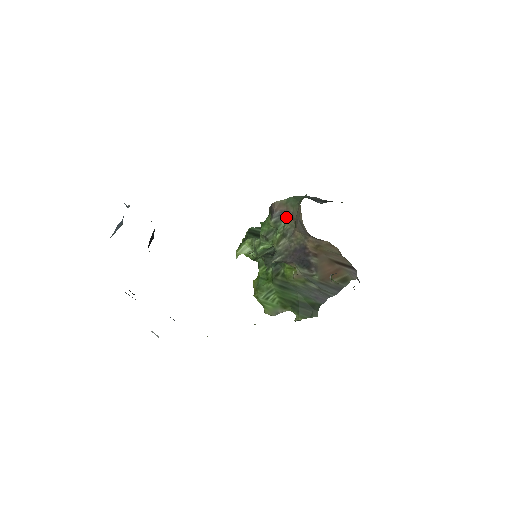
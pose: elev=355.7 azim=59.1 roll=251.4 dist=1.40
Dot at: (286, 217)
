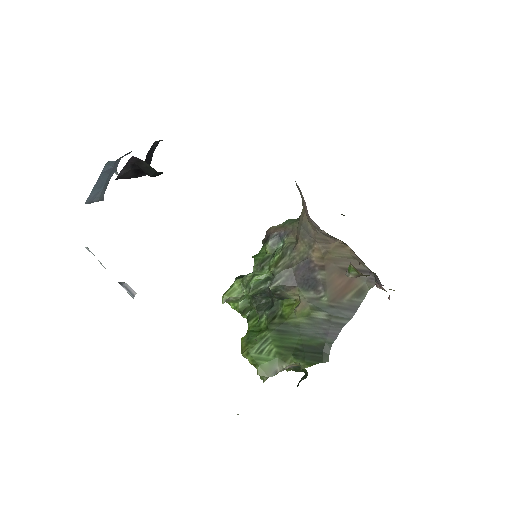
Dot at: (285, 236)
